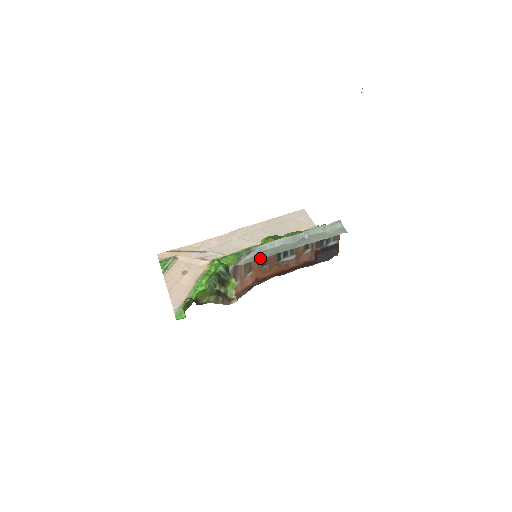
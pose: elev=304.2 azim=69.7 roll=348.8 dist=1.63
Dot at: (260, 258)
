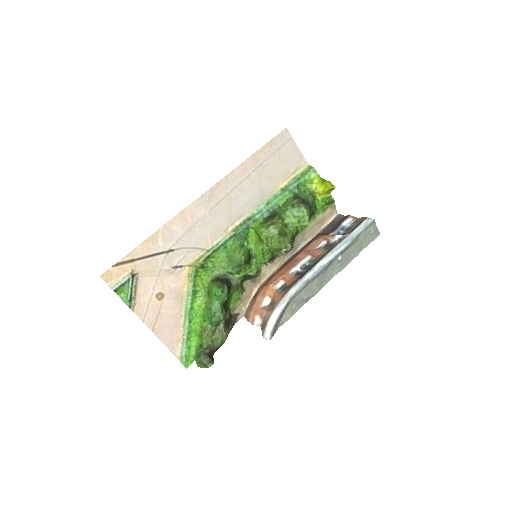
Dot at: (297, 310)
